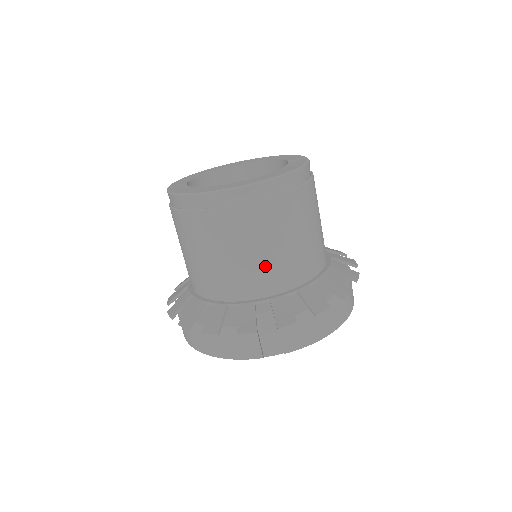
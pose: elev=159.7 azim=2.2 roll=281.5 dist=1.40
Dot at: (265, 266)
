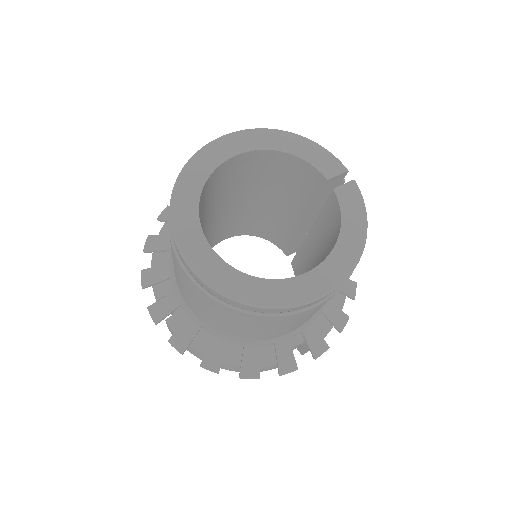
Dot at: occluded
